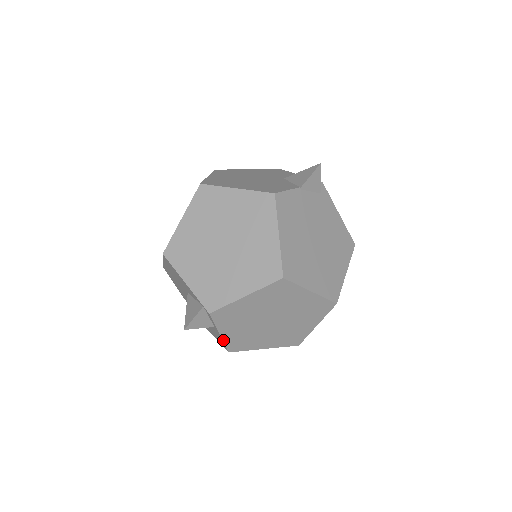
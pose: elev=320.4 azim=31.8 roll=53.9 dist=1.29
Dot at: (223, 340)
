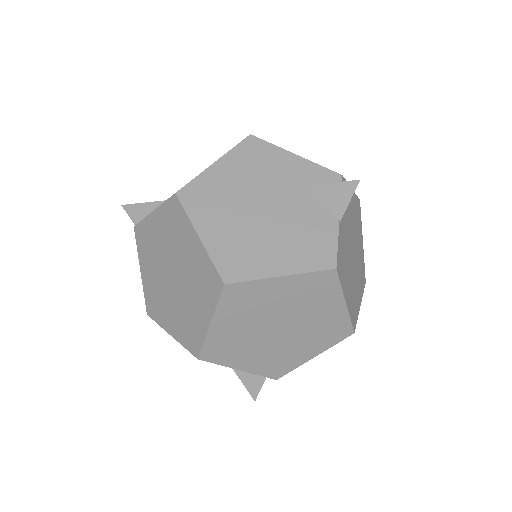
Dot at: occluded
